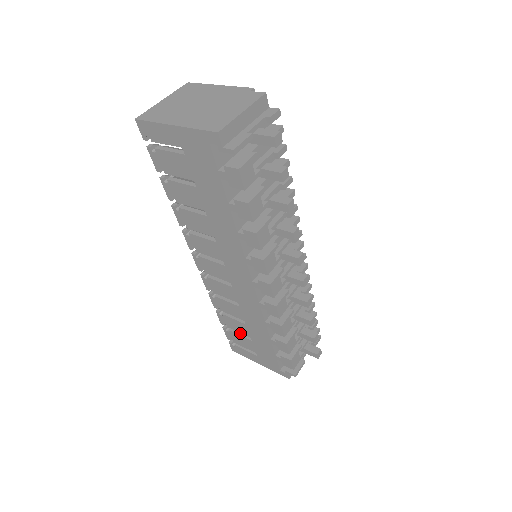
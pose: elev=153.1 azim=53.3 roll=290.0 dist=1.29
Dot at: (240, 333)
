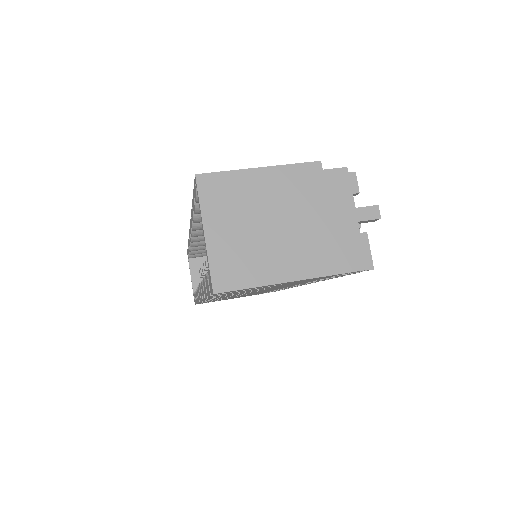
Dot at: occluded
